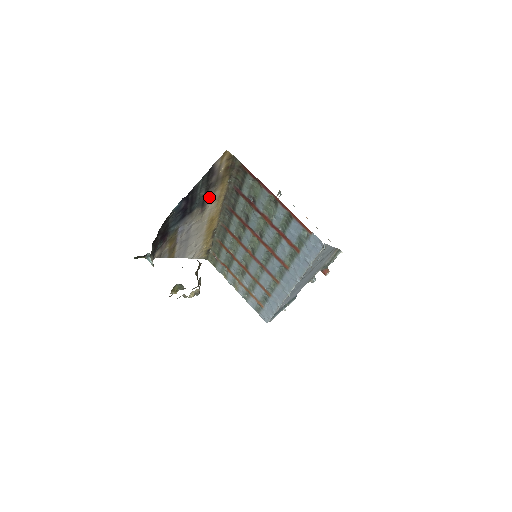
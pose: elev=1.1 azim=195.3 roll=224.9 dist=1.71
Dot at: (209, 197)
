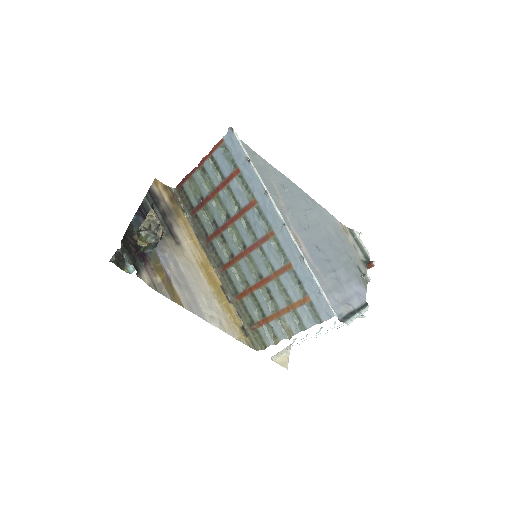
Dot at: (175, 229)
